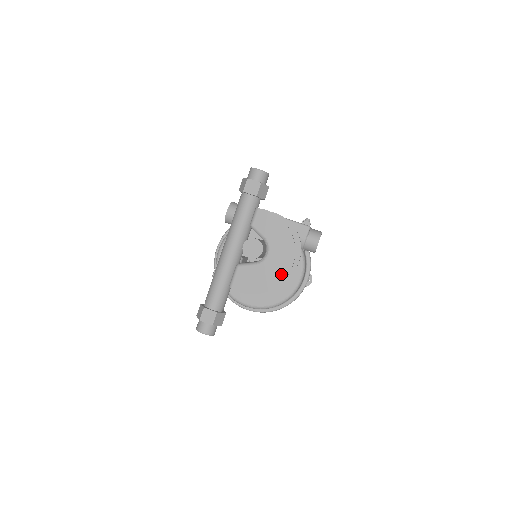
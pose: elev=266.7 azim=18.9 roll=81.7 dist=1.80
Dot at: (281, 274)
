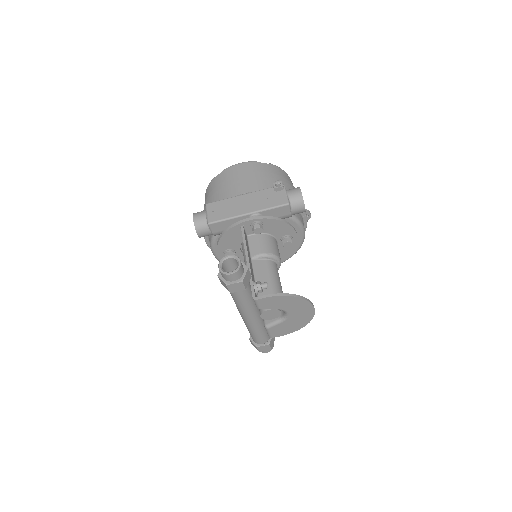
Dot at: (308, 317)
